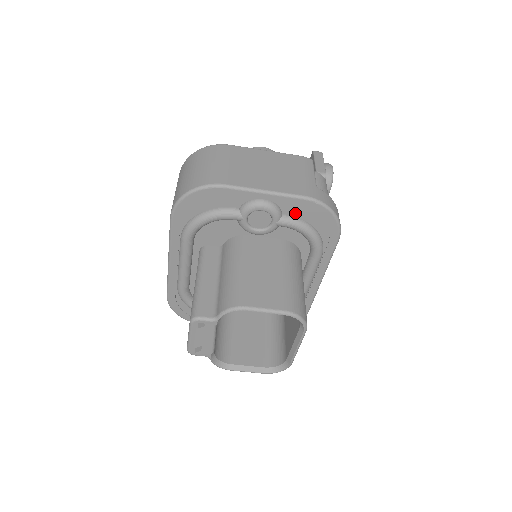
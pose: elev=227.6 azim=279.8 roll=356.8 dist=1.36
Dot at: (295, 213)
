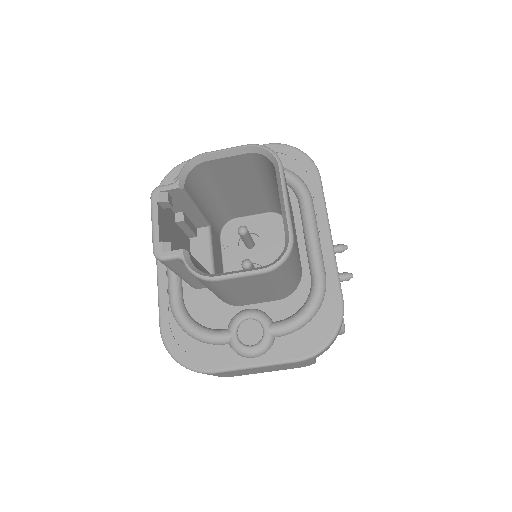
Dot at: occluded
